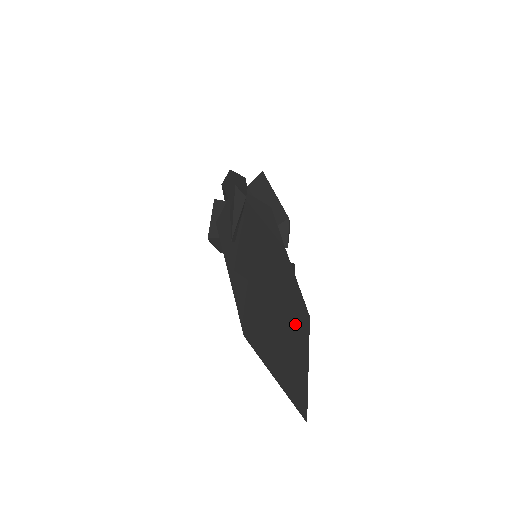
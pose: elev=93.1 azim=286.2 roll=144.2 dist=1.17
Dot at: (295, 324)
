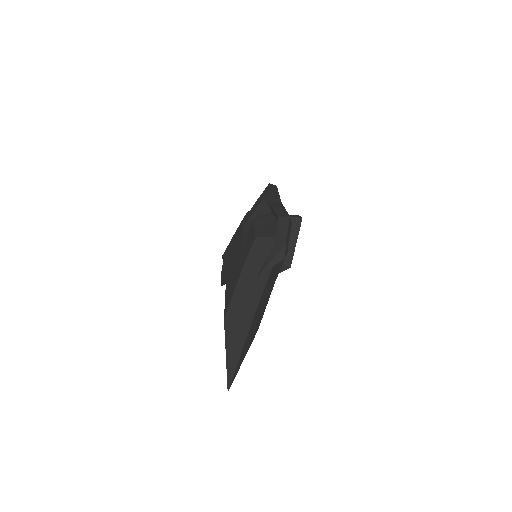
Dot at: (251, 337)
